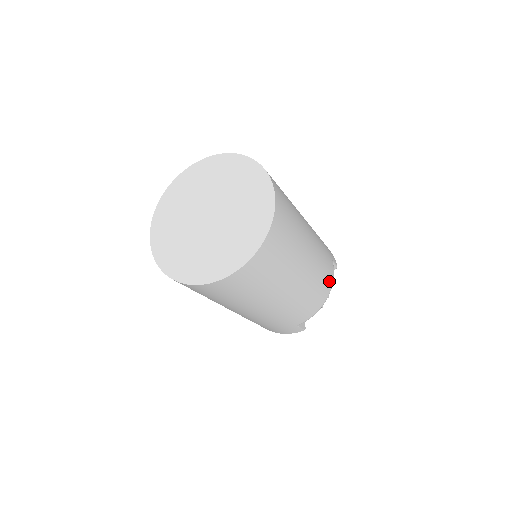
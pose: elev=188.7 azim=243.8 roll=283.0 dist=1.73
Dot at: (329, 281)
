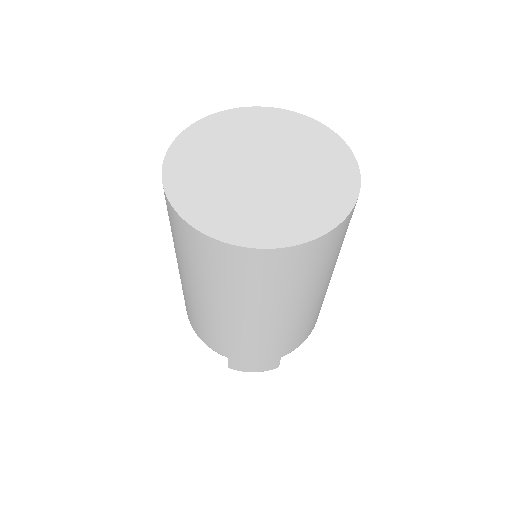
Dot at: occluded
